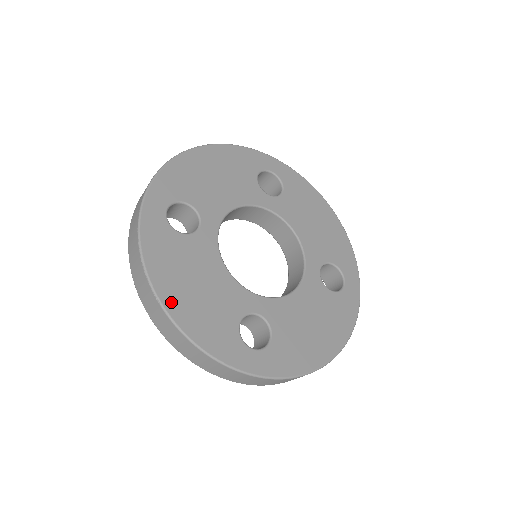
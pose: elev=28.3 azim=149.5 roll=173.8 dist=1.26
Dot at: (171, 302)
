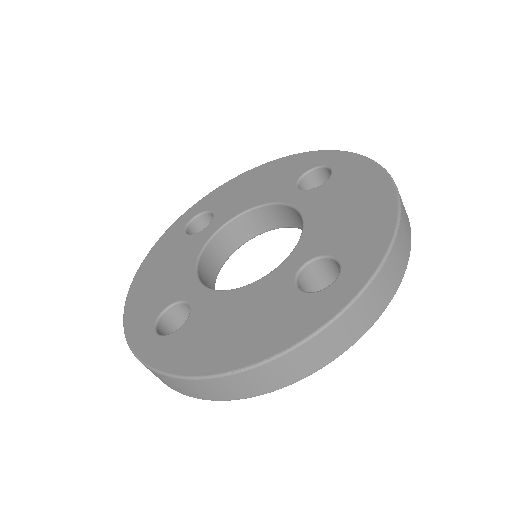
Dot at: (137, 284)
